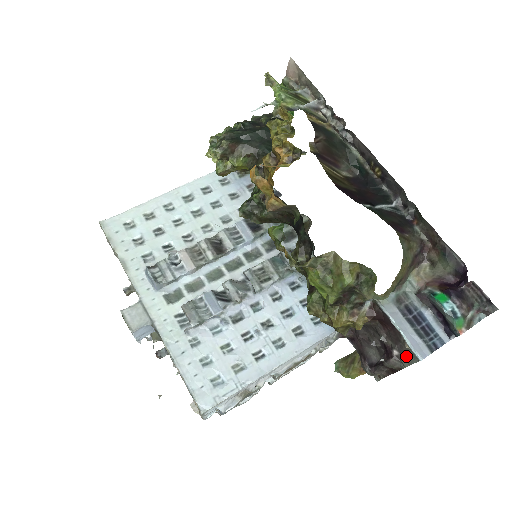
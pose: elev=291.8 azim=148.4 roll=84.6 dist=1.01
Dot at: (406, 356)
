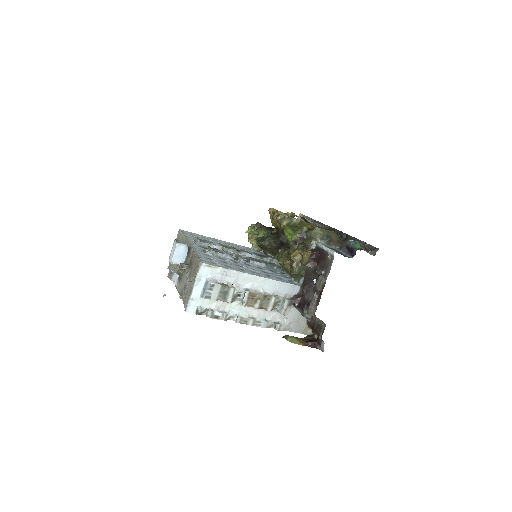
Dot at: (328, 267)
